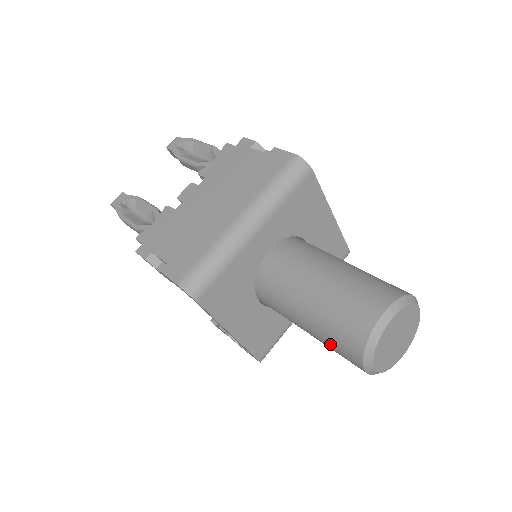
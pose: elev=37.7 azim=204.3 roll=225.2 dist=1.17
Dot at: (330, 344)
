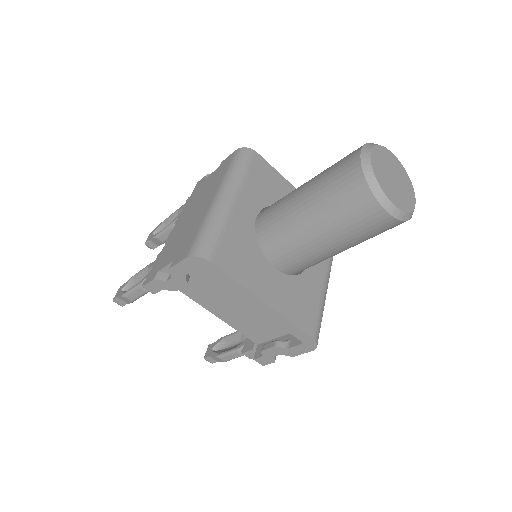
Dot at: (345, 222)
